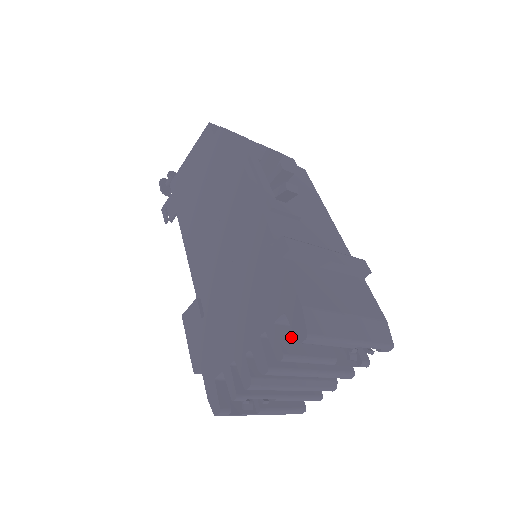
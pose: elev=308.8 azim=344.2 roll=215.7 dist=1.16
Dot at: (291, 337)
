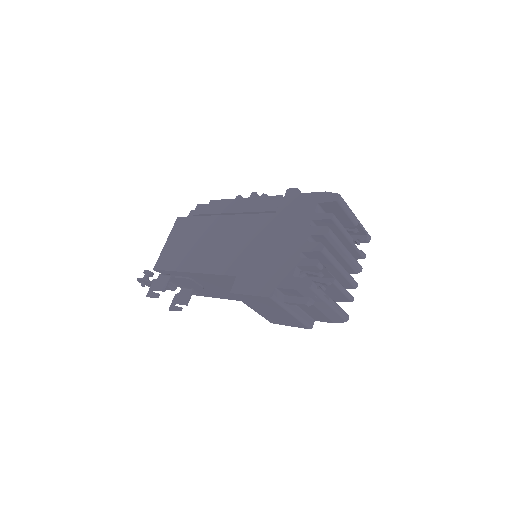
Dot at: occluded
